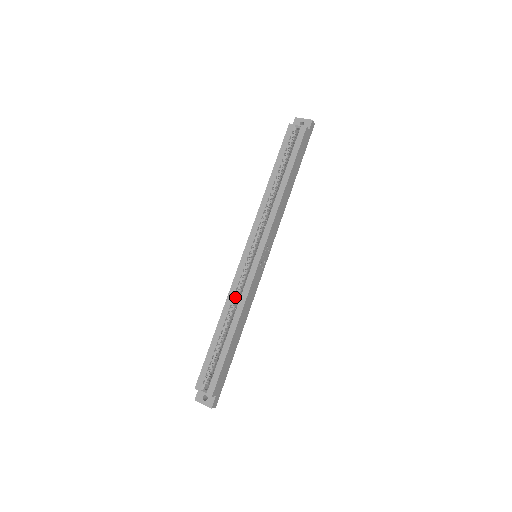
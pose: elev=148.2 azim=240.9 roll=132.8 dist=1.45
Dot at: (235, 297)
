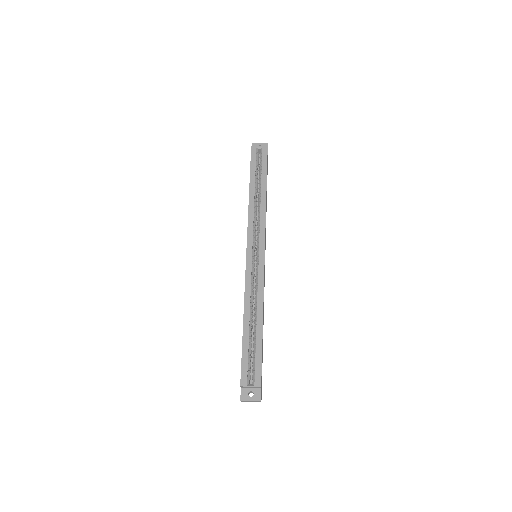
Dot at: (252, 293)
